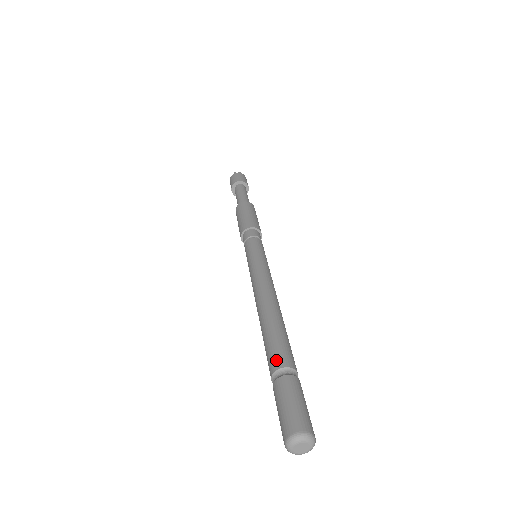
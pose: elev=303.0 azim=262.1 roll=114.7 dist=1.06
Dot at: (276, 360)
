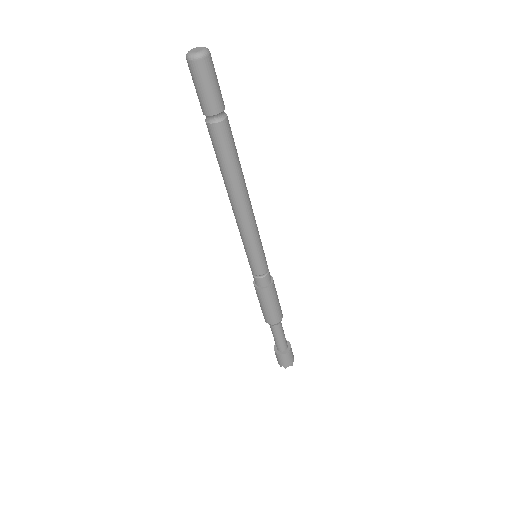
Dot at: occluded
